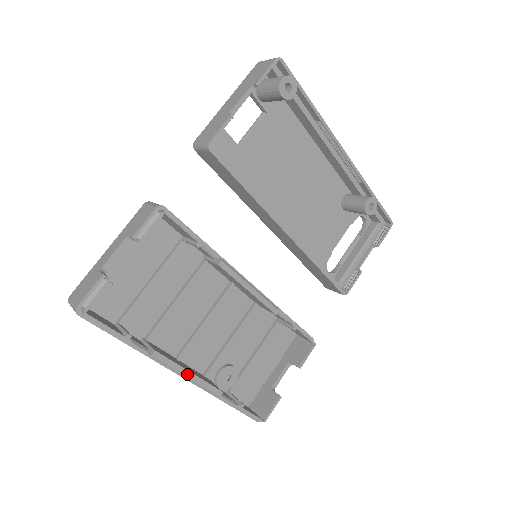
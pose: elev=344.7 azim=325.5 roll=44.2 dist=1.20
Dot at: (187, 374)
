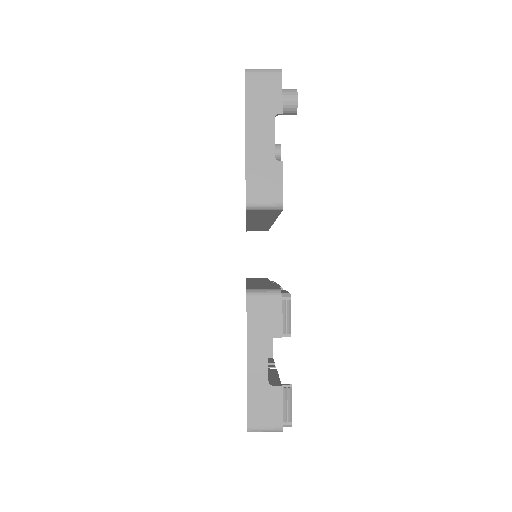
Dot at: occluded
